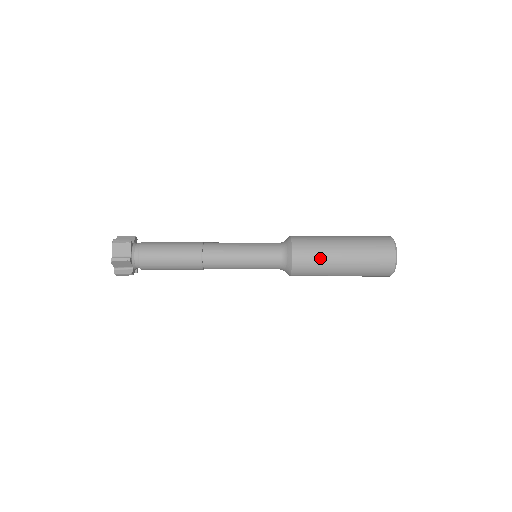
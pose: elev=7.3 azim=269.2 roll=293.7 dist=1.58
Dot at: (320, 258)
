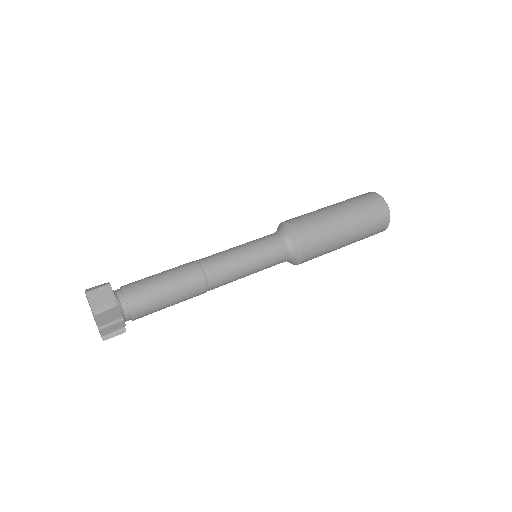
Dot at: (327, 246)
